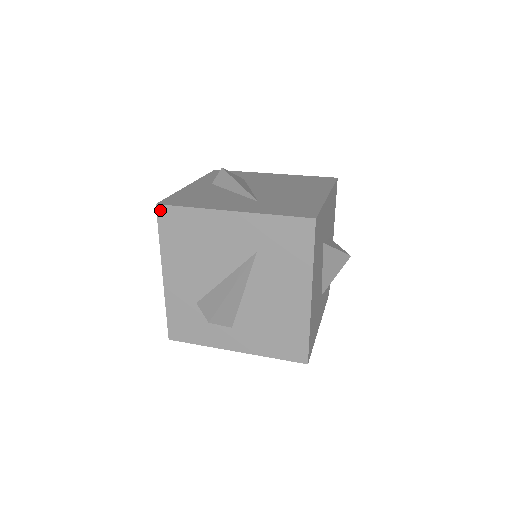
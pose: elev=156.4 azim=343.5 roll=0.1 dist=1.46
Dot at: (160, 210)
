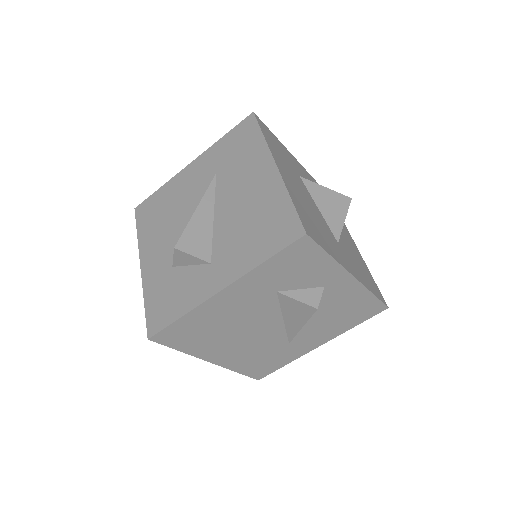
Dot at: (138, 210)
